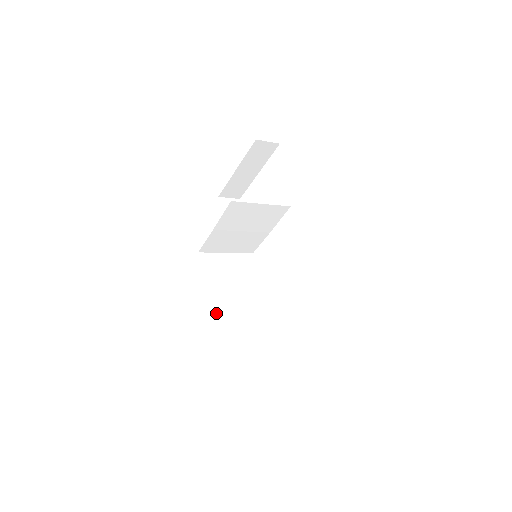
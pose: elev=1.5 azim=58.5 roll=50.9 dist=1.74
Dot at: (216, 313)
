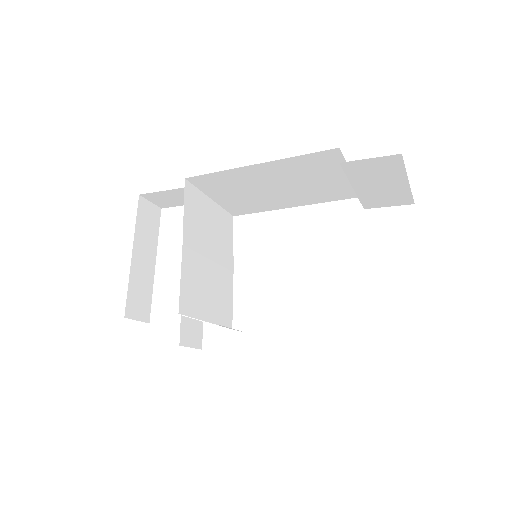
Dot at: occluded
